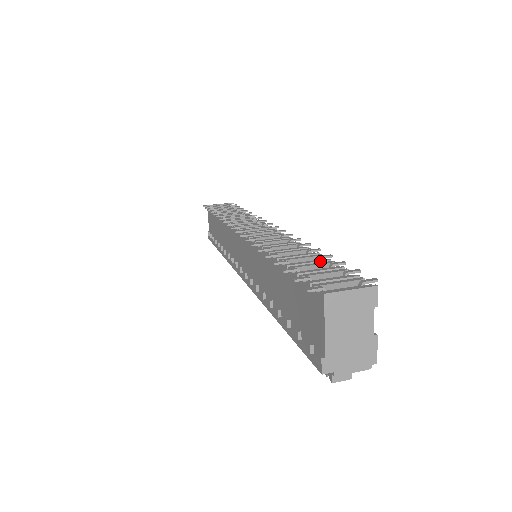
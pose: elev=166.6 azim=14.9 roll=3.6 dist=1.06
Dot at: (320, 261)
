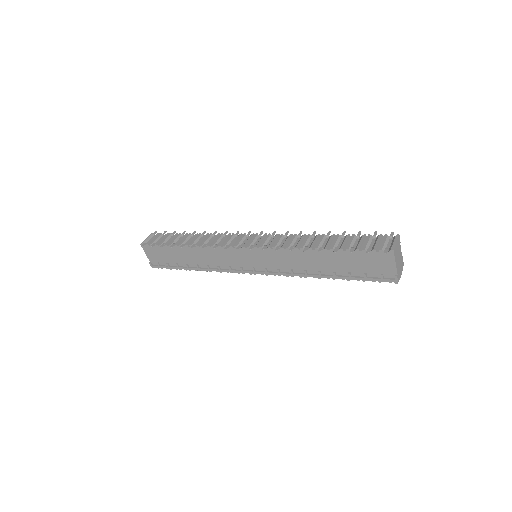
Dot at: (348, 238)
